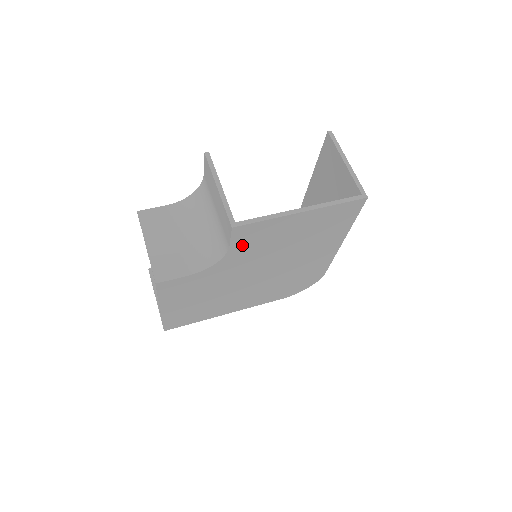
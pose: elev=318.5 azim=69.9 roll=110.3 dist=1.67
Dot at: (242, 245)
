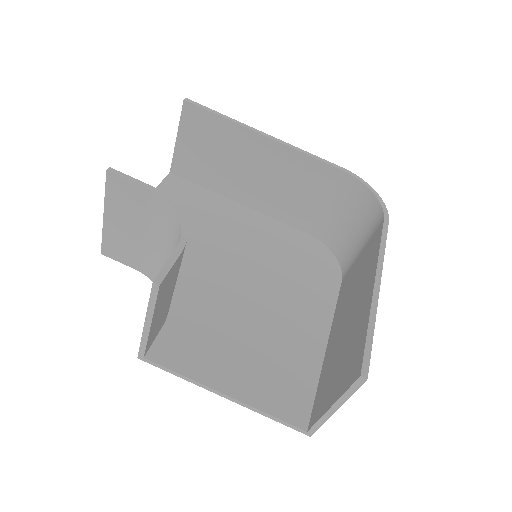
Dot at: (175, 328)
